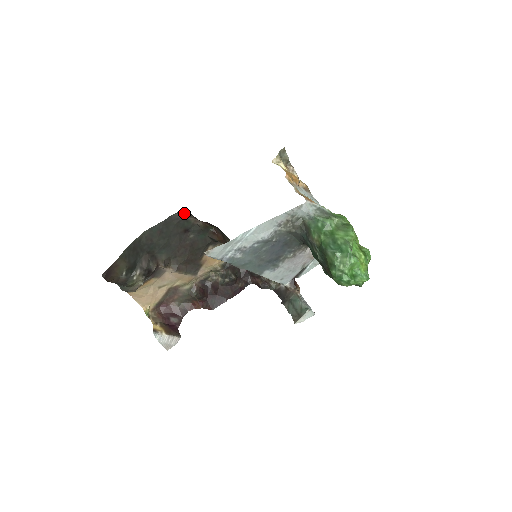
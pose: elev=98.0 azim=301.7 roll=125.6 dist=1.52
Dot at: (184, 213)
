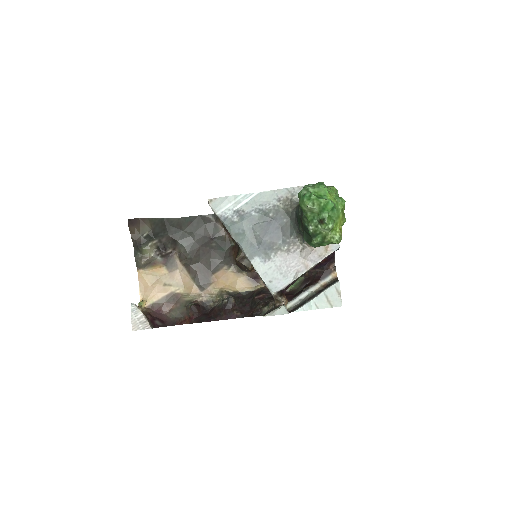
Dot at: (216, 217)
